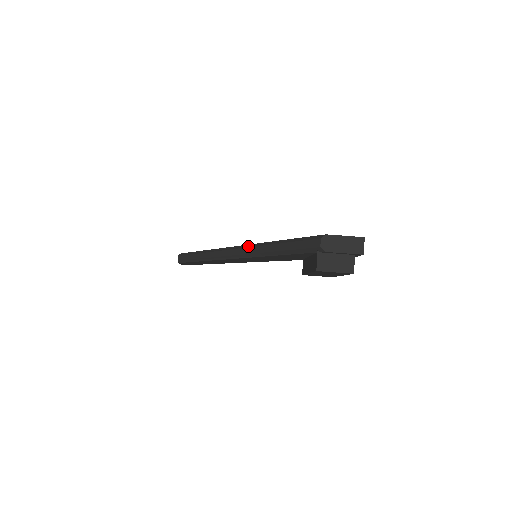
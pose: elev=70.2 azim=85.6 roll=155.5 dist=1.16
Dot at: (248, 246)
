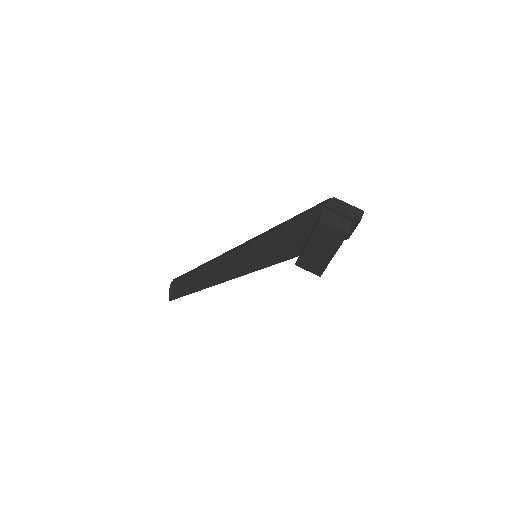
Dot at: (255, 237)
